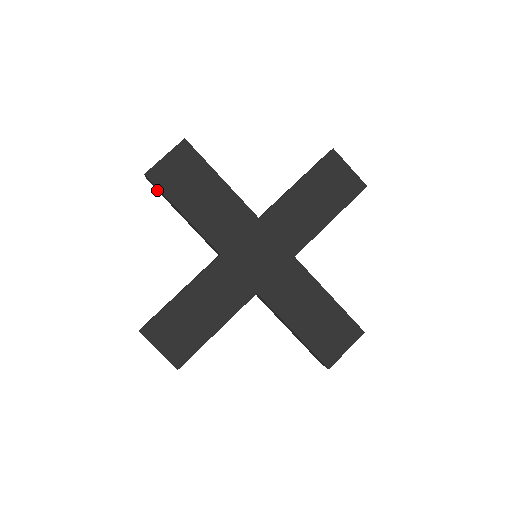
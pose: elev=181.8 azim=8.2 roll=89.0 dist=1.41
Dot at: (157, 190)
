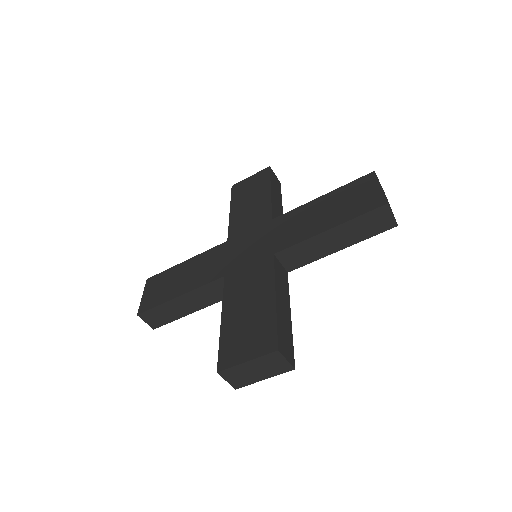
Dot at: (163, 323)
